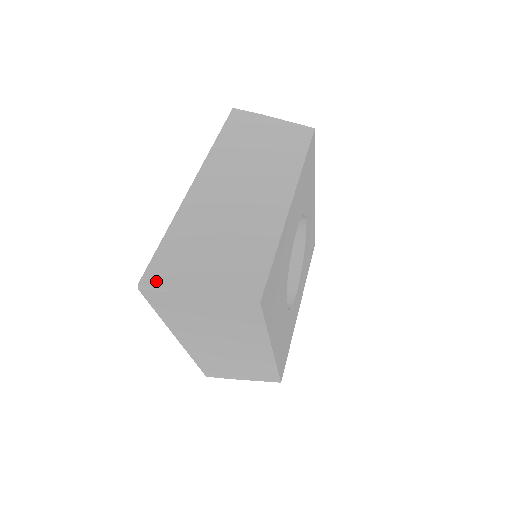
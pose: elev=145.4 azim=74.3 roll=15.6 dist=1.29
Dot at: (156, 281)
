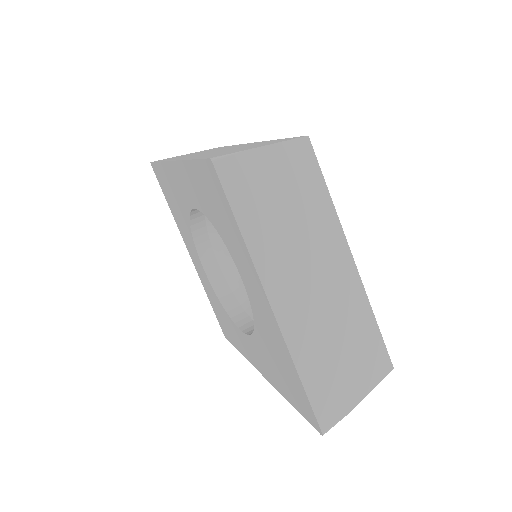
Dot at: (331, 421)
